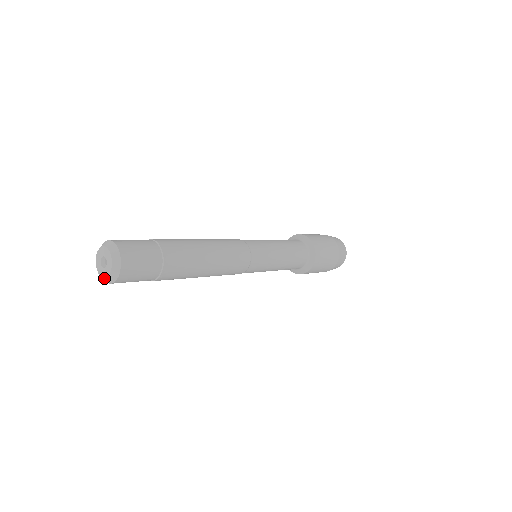
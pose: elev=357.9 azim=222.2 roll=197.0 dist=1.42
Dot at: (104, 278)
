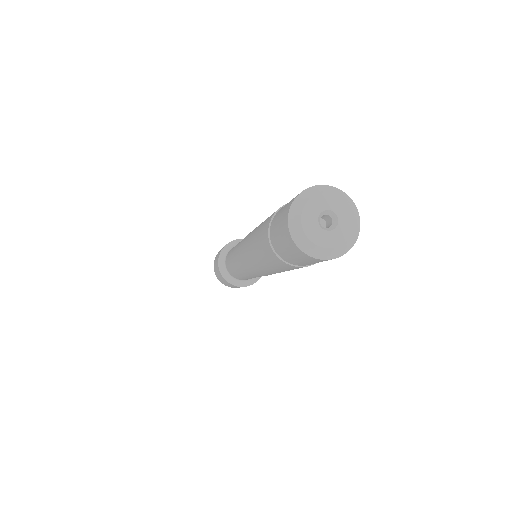
Dot at: (343, 244)
